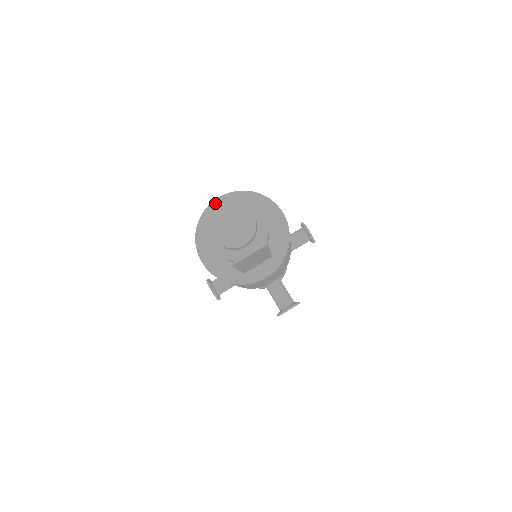
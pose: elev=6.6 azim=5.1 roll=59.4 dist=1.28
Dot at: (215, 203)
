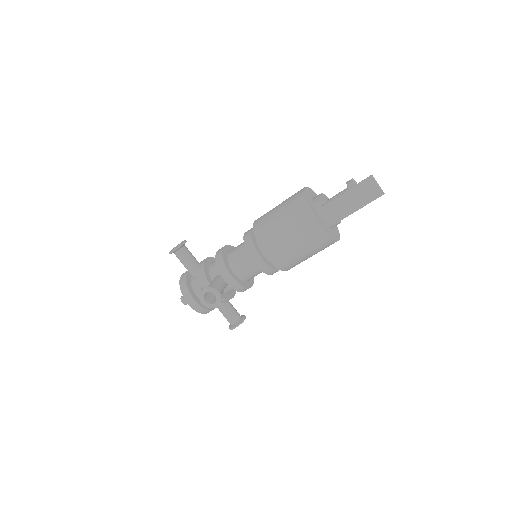
Dot at: occluded
